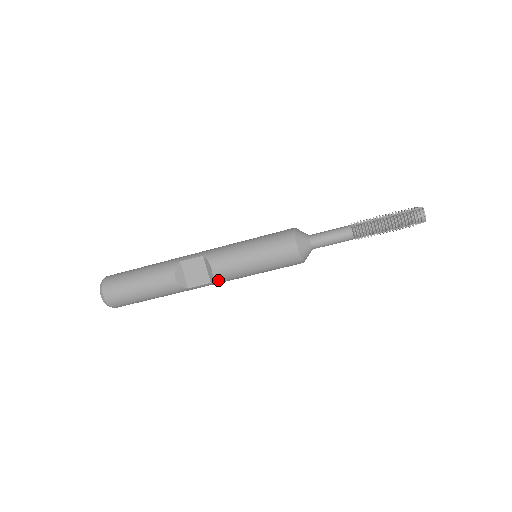
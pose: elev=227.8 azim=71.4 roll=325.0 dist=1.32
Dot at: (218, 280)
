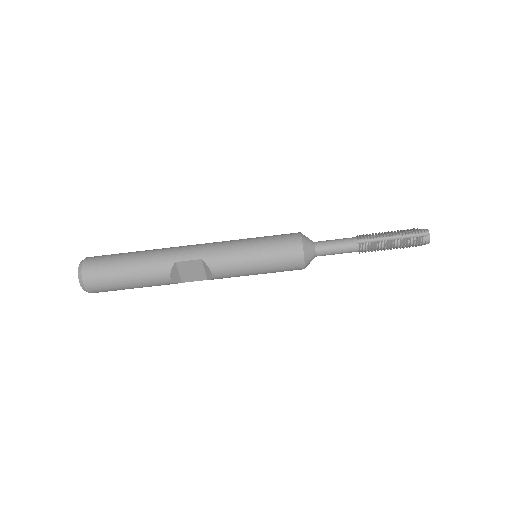
Dot at: occluded
